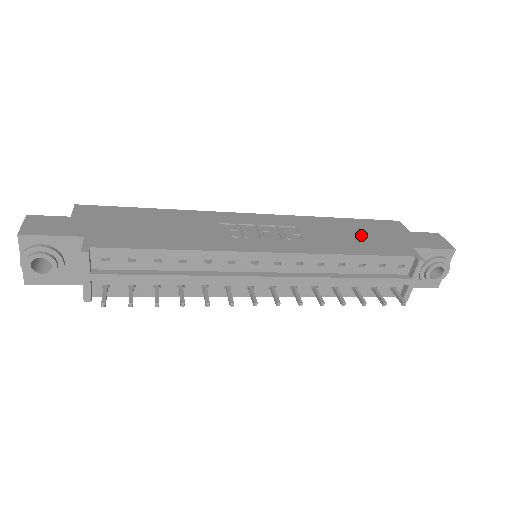
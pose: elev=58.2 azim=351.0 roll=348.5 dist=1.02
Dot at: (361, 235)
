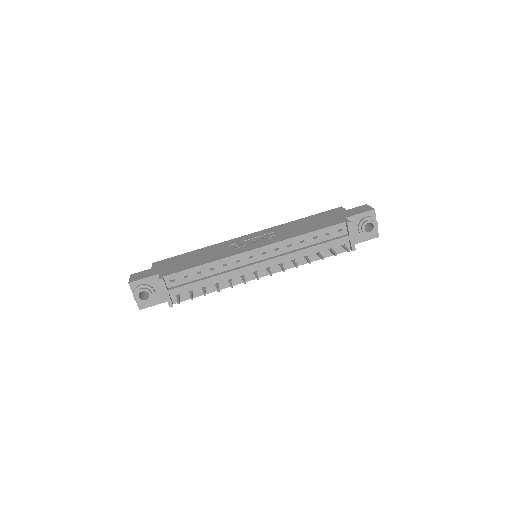
Dot at: (313, 222)
